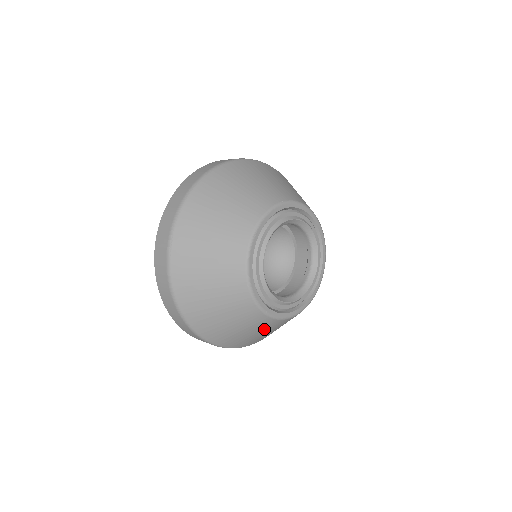
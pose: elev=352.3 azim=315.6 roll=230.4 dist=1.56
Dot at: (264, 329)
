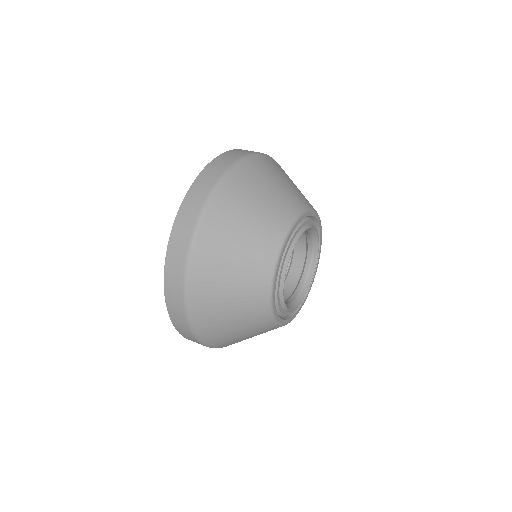
Dot at: (248, 323)
